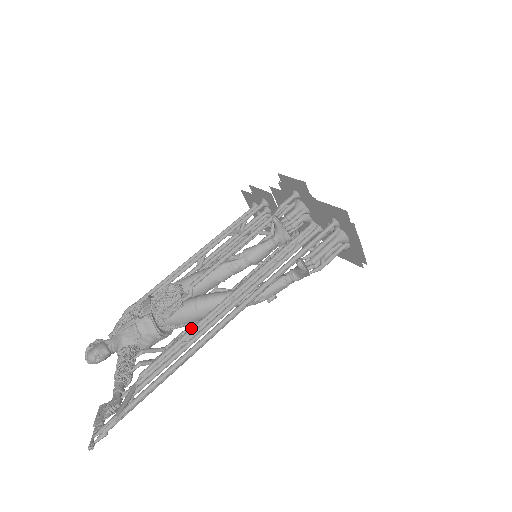
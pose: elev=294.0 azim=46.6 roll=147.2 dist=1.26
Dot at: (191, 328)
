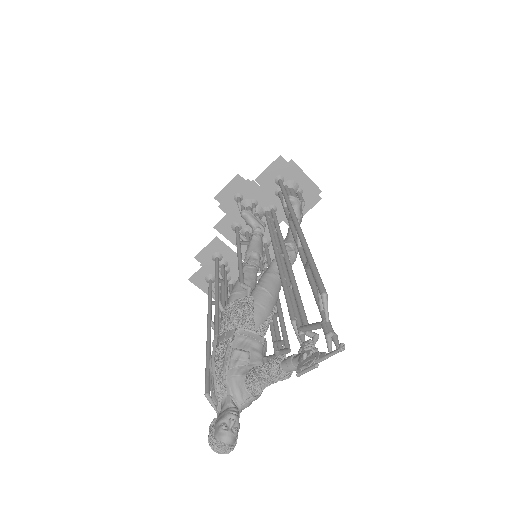
Dot at: (281, 281)
